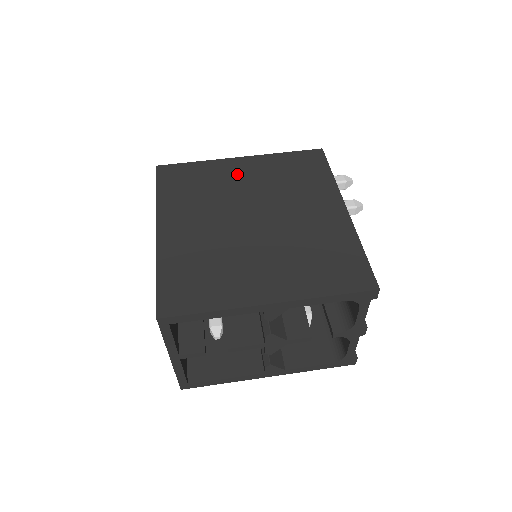
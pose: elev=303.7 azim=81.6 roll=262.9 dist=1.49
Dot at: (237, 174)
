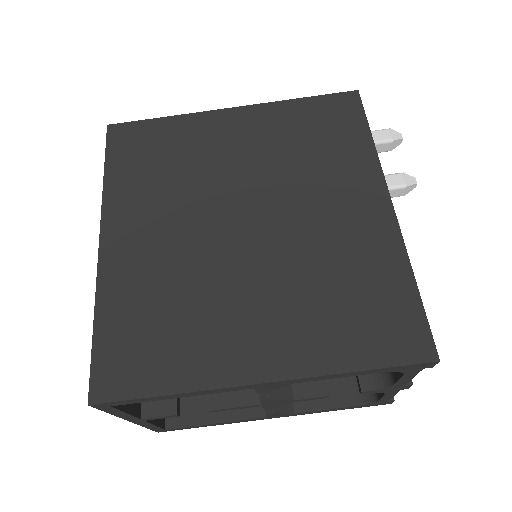
Dot at: (224, 139)
